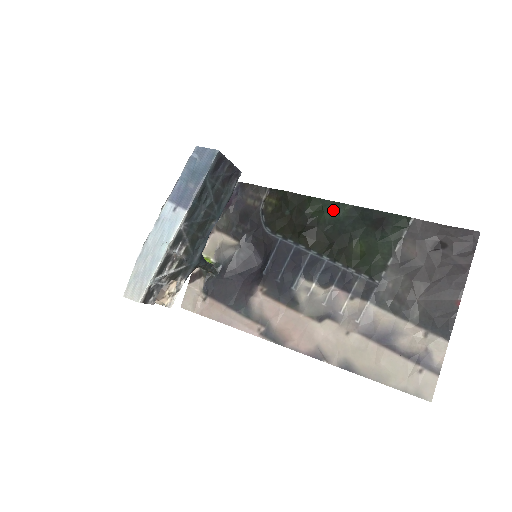
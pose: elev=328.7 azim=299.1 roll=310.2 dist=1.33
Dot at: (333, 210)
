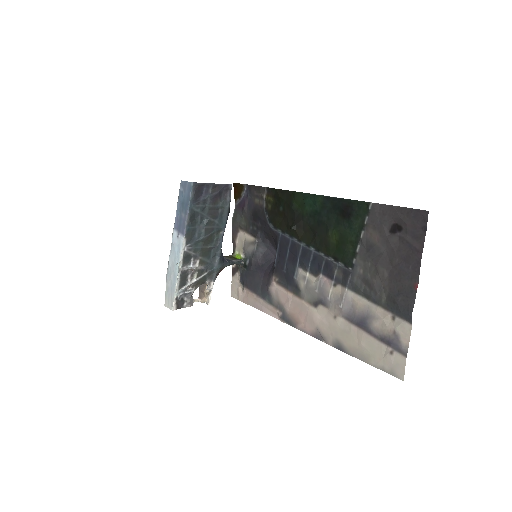
Dot at: (311, 202)
